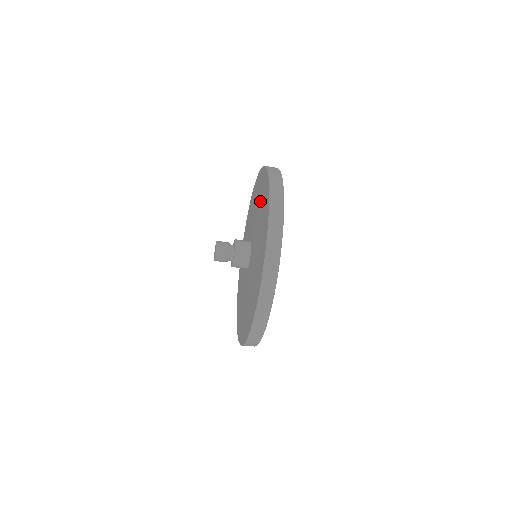
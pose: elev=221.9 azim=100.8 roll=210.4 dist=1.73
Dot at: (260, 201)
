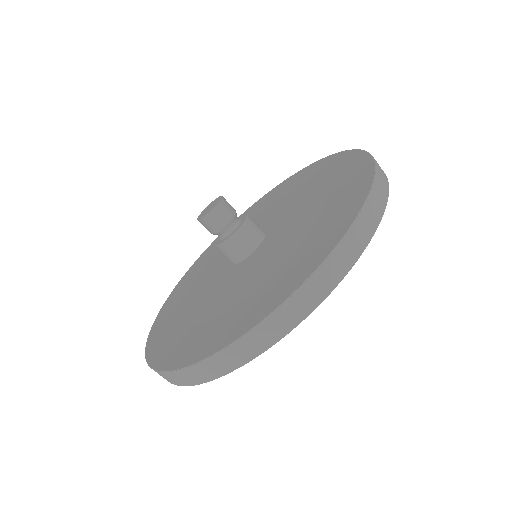
Dot at: (296, 189)
